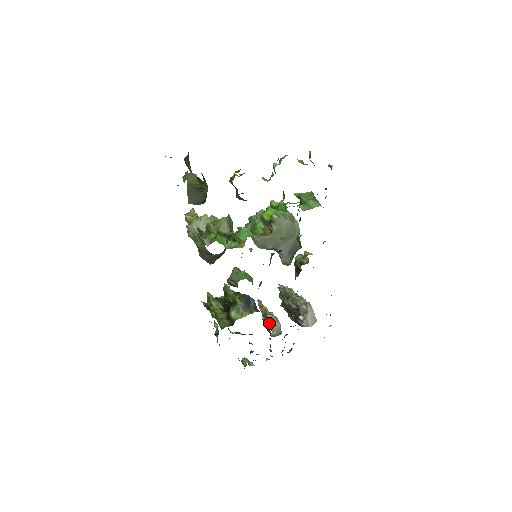
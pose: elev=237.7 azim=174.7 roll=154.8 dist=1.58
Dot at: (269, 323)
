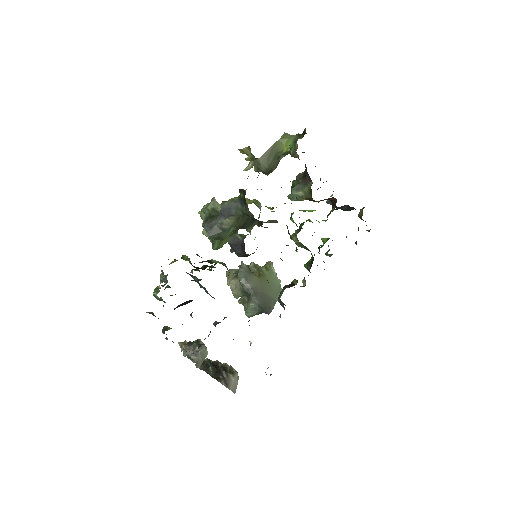
Dot at: (201, 341)
